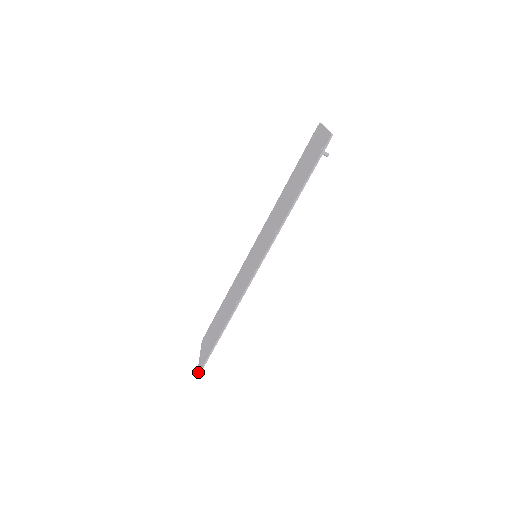
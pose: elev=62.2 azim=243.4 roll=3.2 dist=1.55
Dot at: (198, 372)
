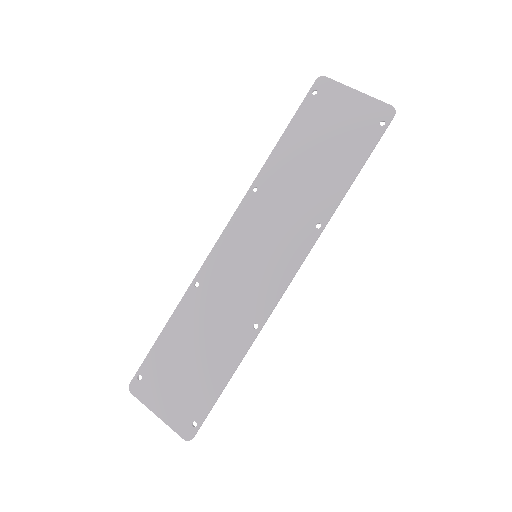
Dot at: (189, 437)
